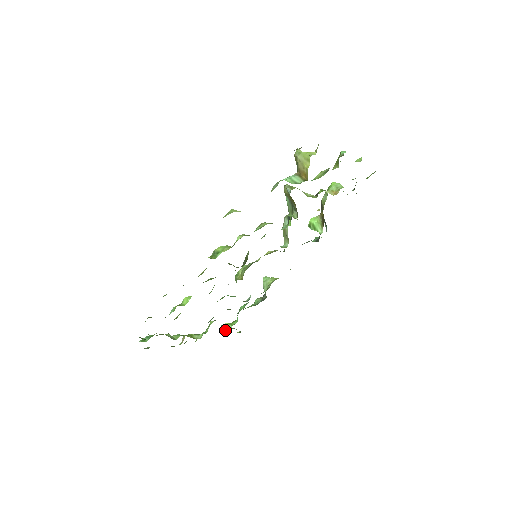
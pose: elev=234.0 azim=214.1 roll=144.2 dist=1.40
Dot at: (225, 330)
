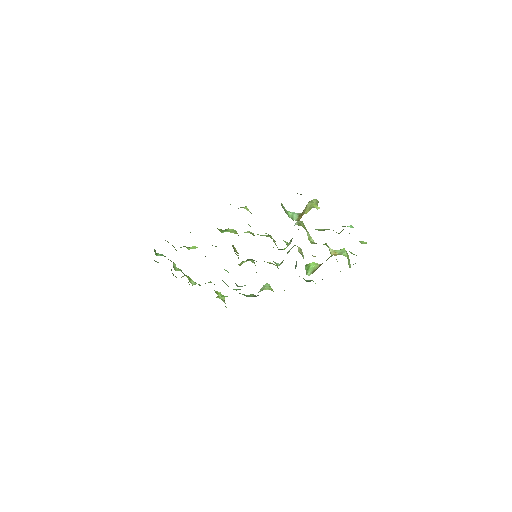
Dot at: (218, 297)
